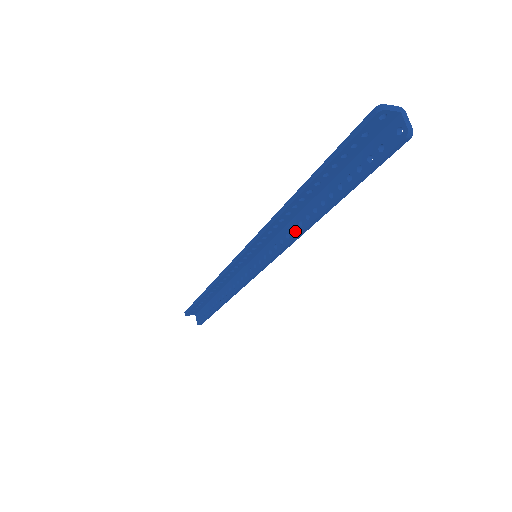
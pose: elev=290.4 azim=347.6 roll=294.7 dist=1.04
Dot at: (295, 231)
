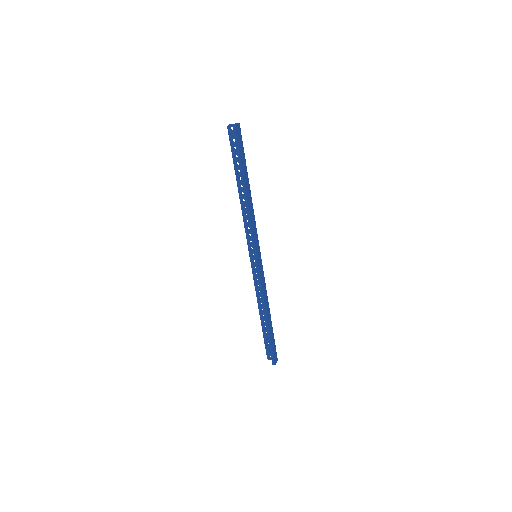
Dot at: (249, 216)
